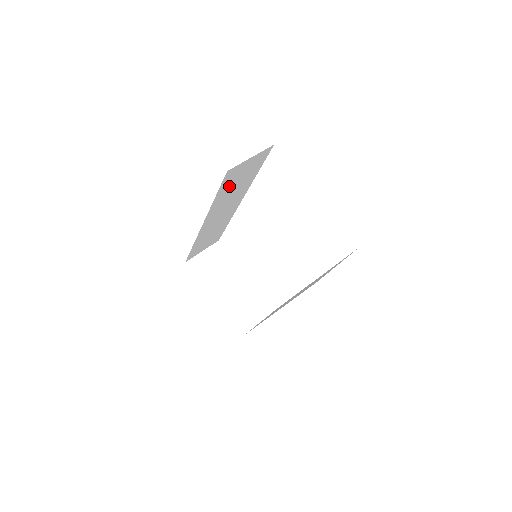
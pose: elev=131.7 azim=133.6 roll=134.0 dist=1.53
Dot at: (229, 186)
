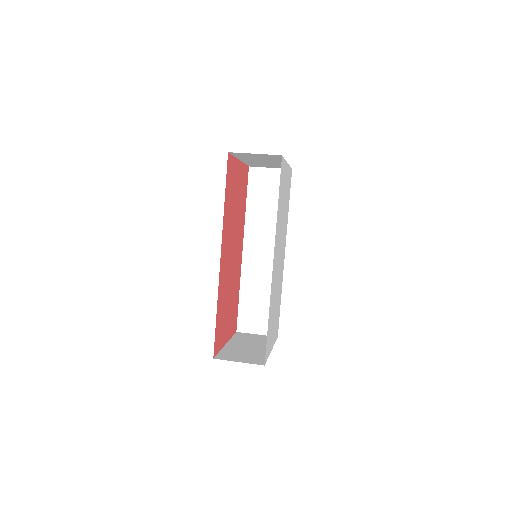
Dot at: (258, 198)
